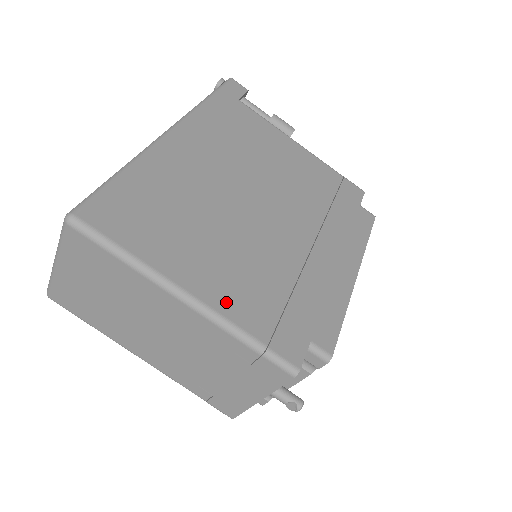
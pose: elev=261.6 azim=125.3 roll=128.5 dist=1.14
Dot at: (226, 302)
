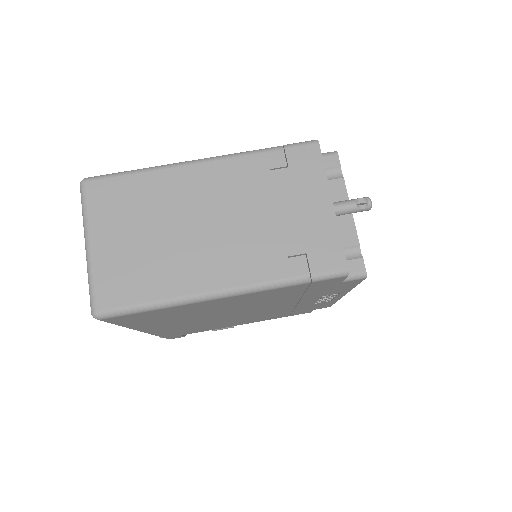
Dot at: occluded
